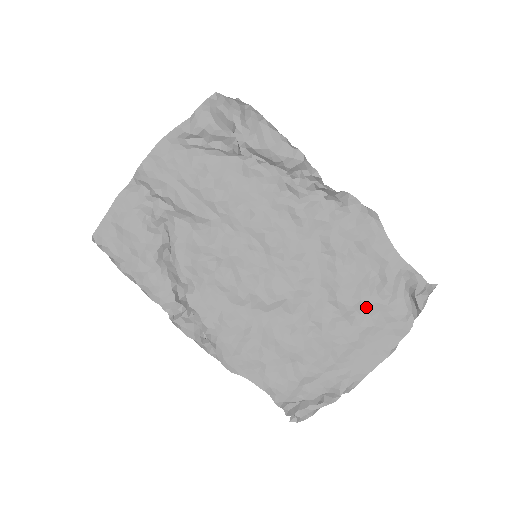
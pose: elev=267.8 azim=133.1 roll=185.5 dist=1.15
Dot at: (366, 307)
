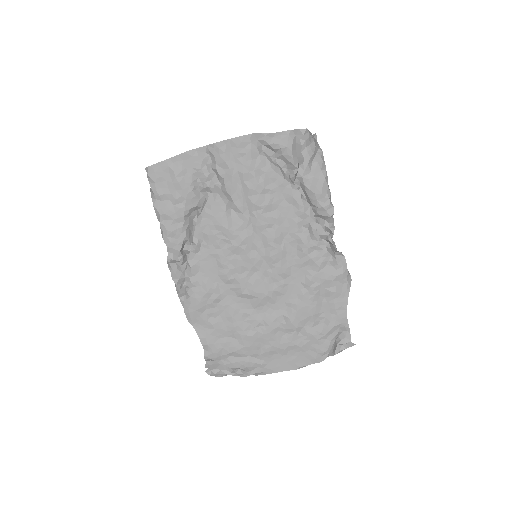
Dot at: (304, 333)
